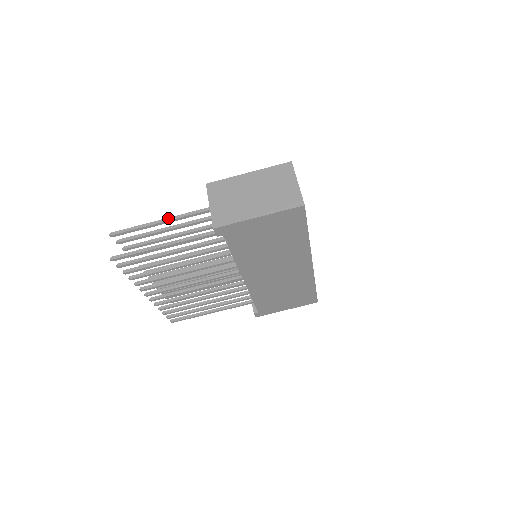
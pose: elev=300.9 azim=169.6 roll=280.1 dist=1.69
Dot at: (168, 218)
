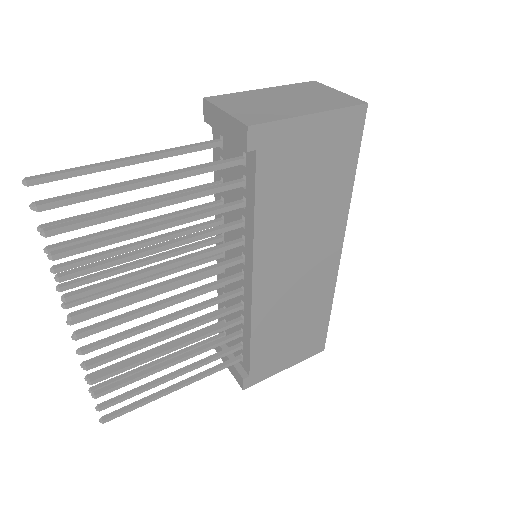
Dot at: (139, 155)
